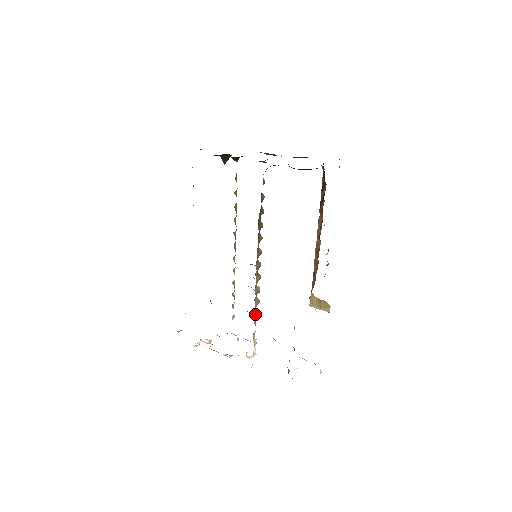
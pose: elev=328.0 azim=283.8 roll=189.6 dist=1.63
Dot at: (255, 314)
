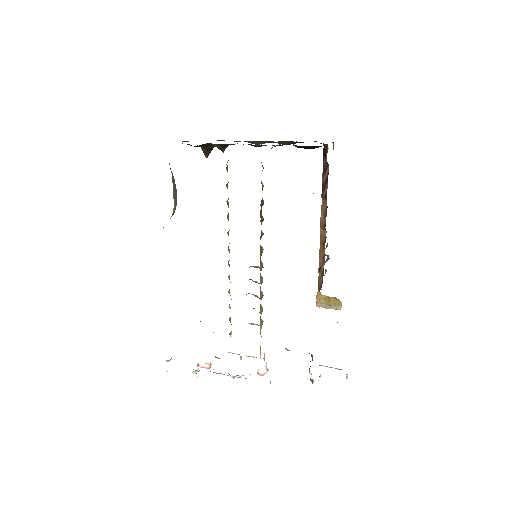
Dot at: (260, 324)
